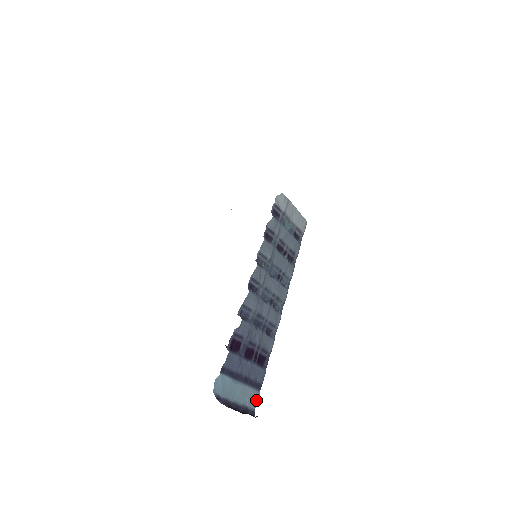
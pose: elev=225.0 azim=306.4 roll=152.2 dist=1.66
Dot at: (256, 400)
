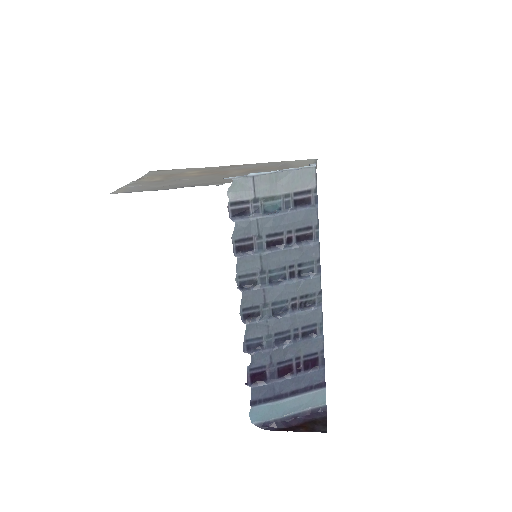
Dot at: (323, 397)
